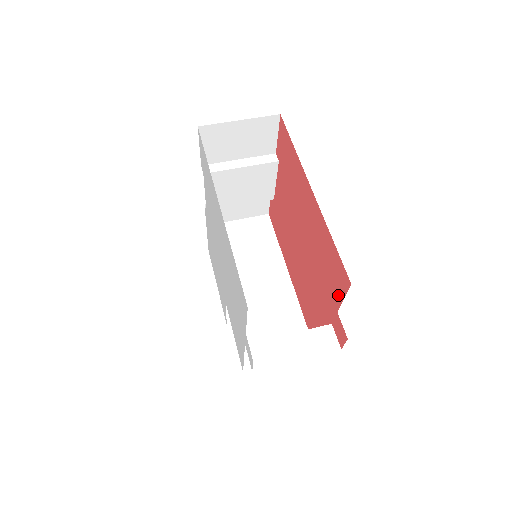
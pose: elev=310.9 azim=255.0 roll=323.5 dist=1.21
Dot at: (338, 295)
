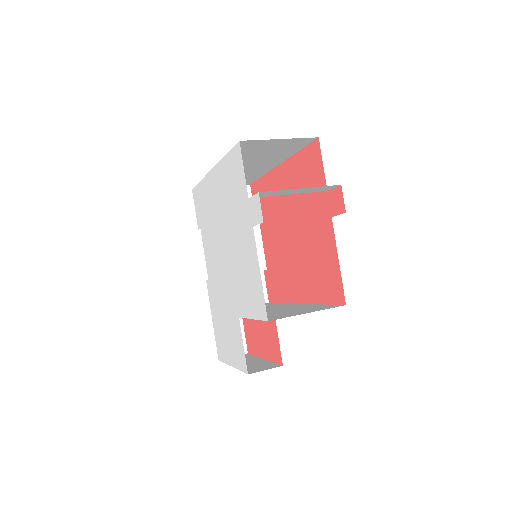
Dot at: (320, 175)
